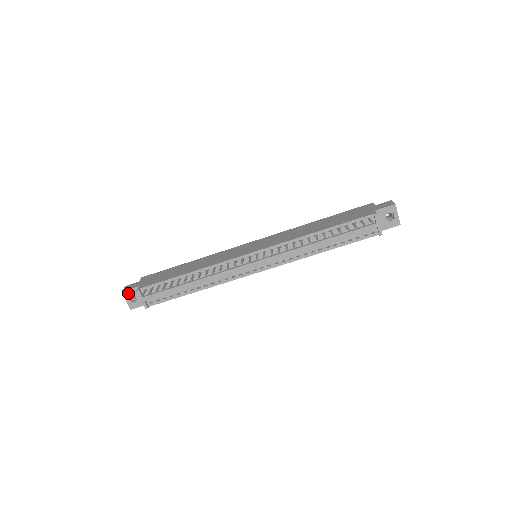
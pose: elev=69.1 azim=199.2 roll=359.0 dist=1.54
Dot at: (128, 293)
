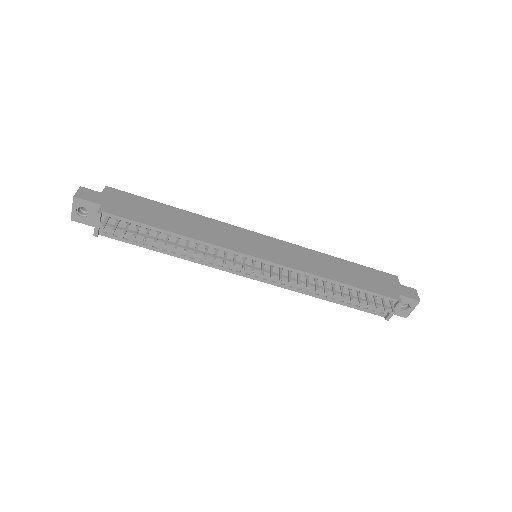
Dot at: (81, 203)
